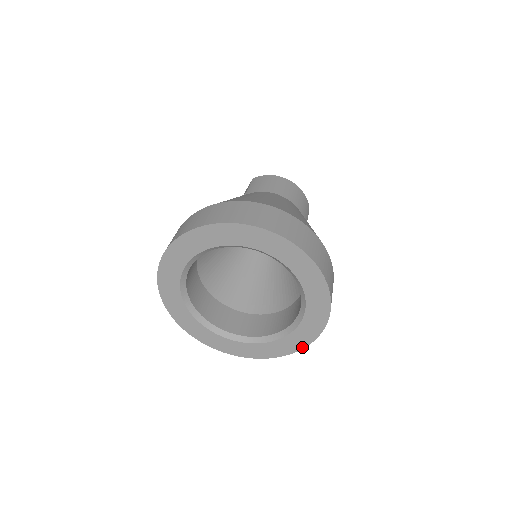
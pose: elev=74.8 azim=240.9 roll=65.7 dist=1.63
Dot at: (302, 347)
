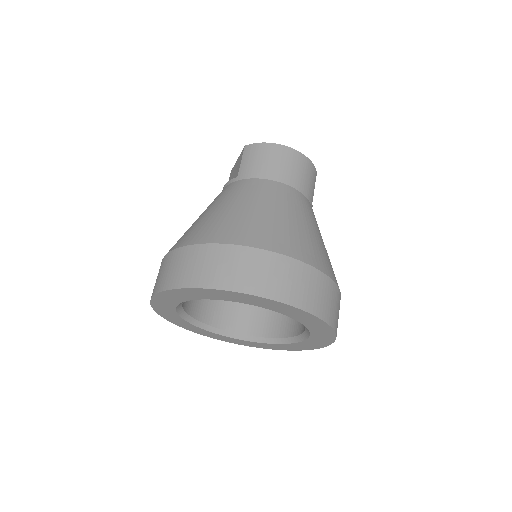
Dot at: (311, 349)
